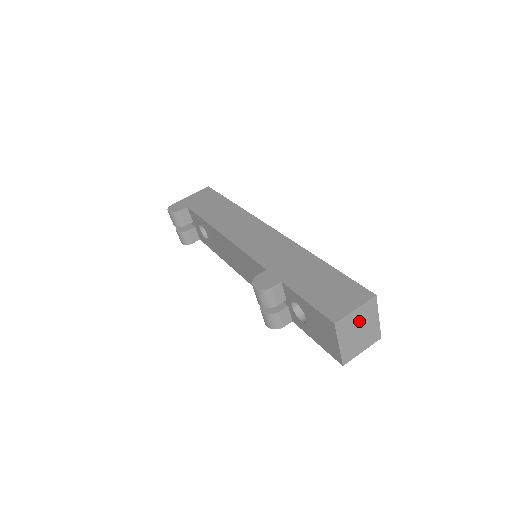
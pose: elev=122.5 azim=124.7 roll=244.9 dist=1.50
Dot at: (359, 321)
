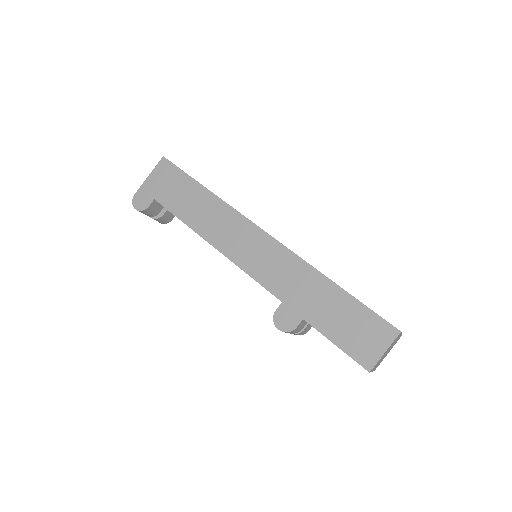
Dot at: (387, 351)
